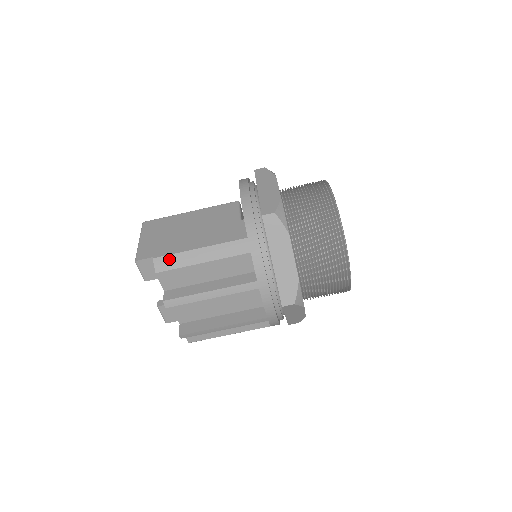
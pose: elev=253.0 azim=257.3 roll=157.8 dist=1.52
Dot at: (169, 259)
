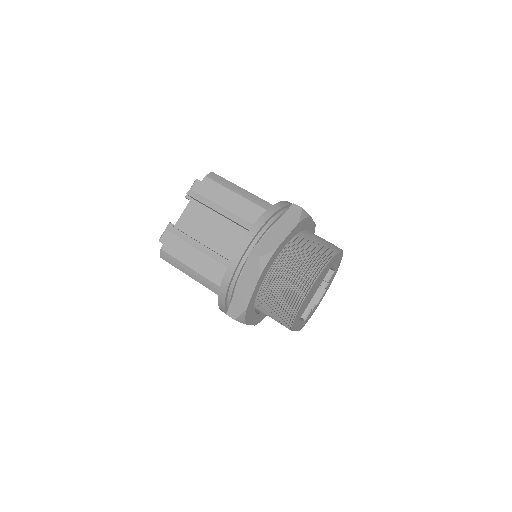
Dot at: (220, 178)
